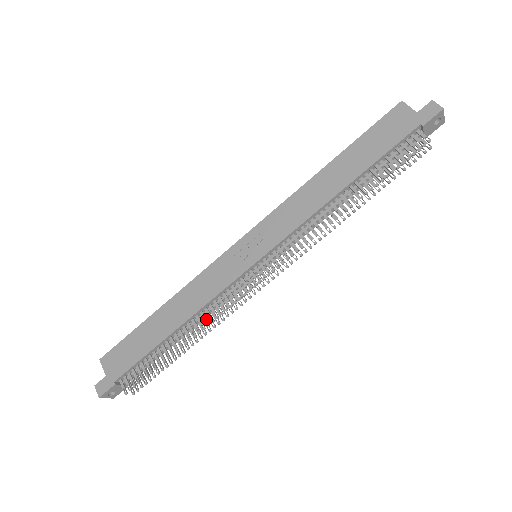
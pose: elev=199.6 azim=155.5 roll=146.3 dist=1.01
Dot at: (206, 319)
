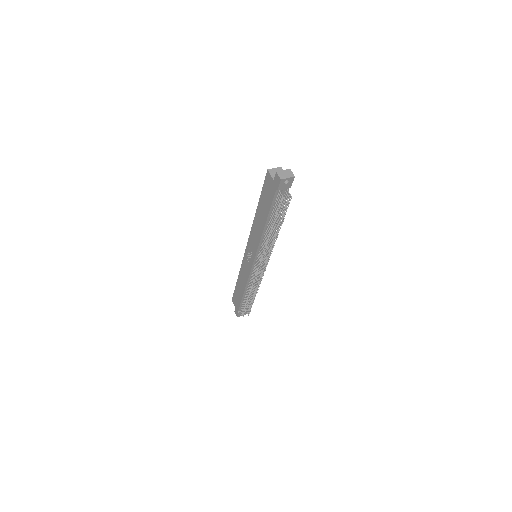
Dot at: (251, 288)
